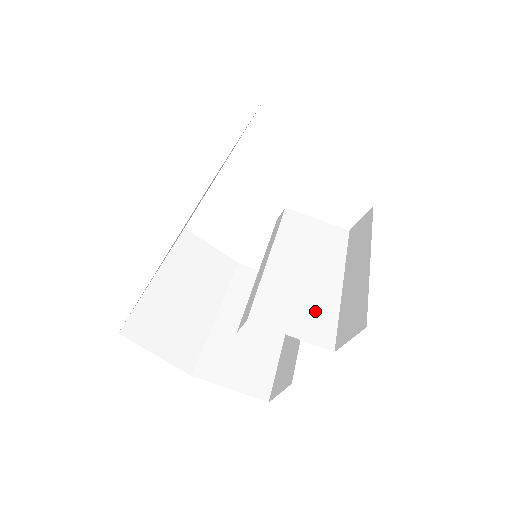
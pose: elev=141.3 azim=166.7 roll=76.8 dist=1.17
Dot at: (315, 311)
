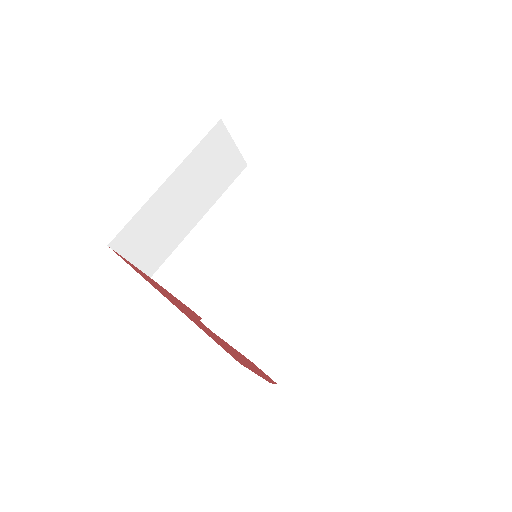
Dot at: (262, 327)
